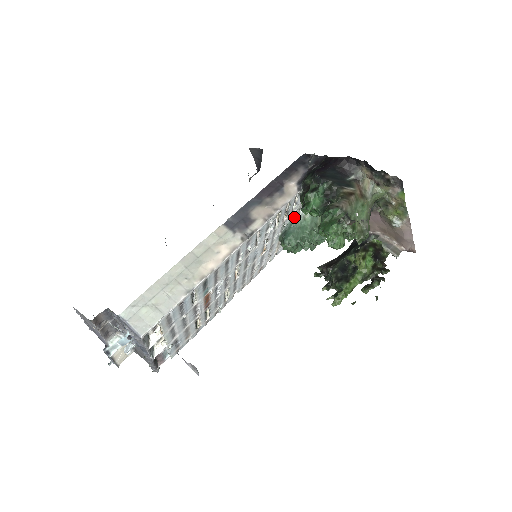
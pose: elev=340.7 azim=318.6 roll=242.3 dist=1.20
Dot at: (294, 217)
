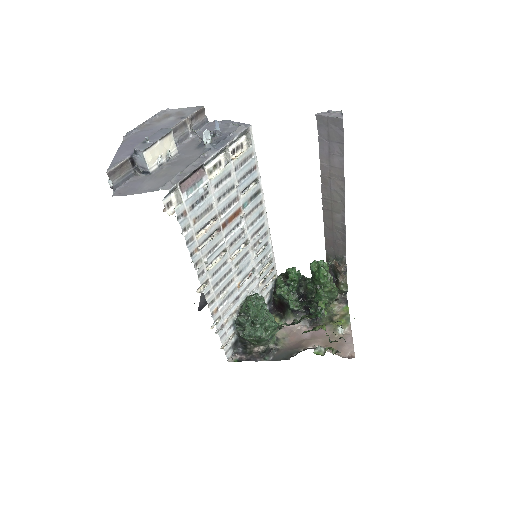
Dot at: occluded
